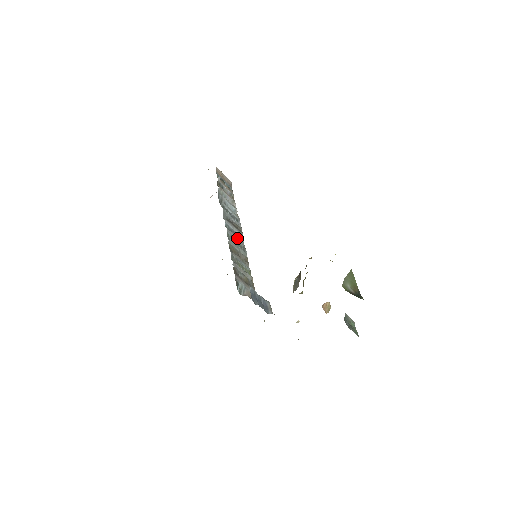
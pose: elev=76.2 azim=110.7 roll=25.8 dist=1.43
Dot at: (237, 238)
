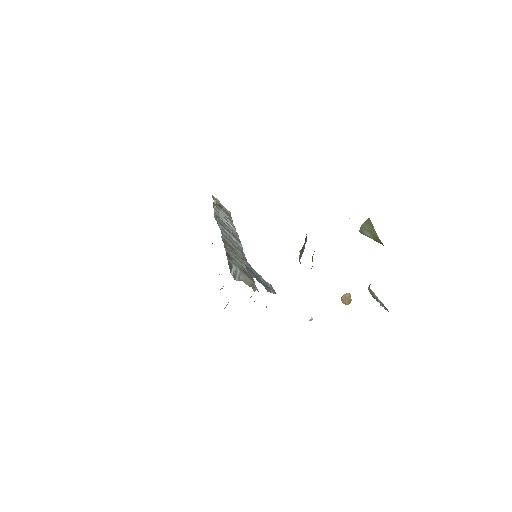
Dot at: (233, 241)
